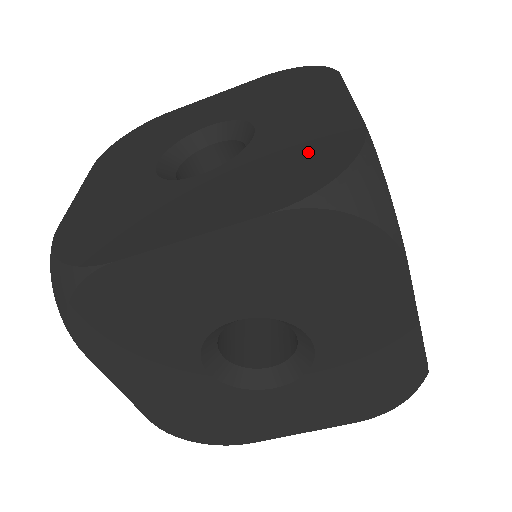
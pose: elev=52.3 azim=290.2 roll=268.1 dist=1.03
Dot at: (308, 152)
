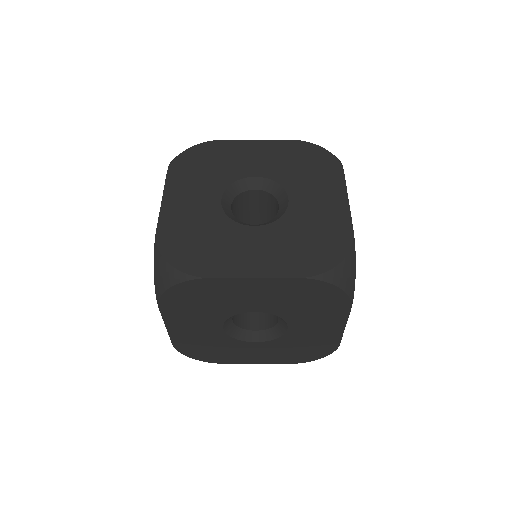
Dot at: (311, 349)
